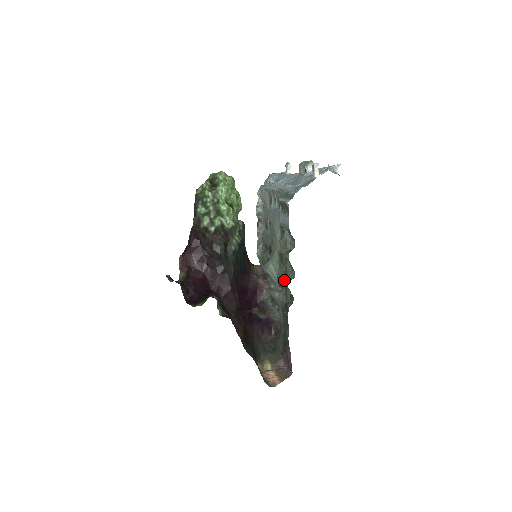
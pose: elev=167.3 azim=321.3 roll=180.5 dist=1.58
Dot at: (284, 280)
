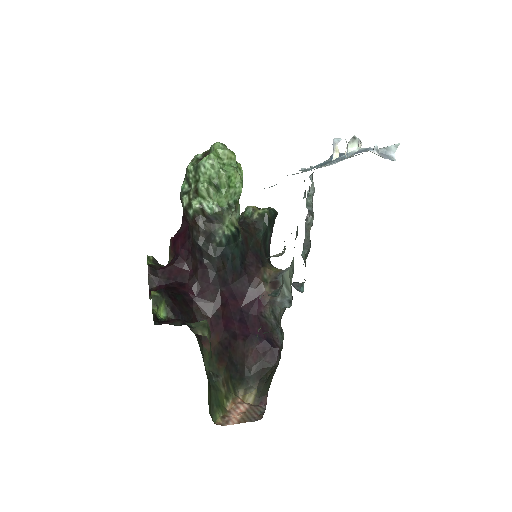
Dot at: occluded
